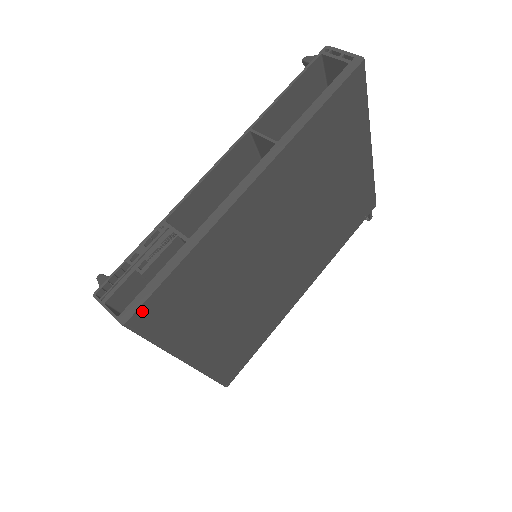
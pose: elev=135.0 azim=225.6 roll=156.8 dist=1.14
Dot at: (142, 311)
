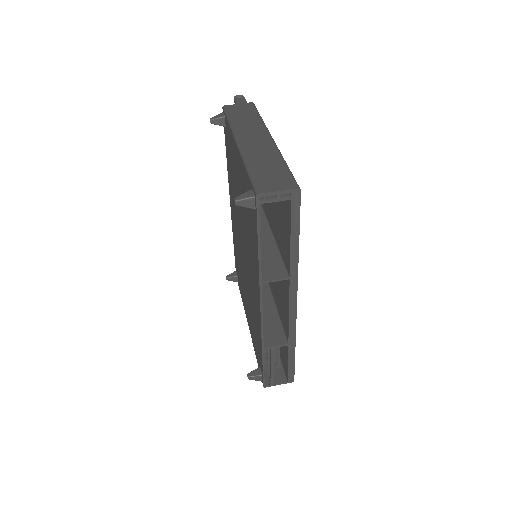
Dot at: occluded
